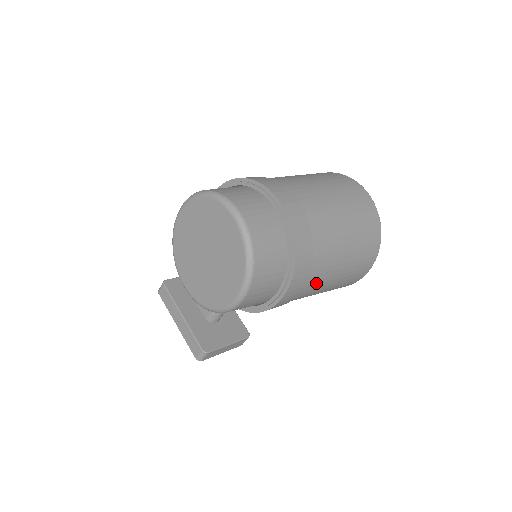
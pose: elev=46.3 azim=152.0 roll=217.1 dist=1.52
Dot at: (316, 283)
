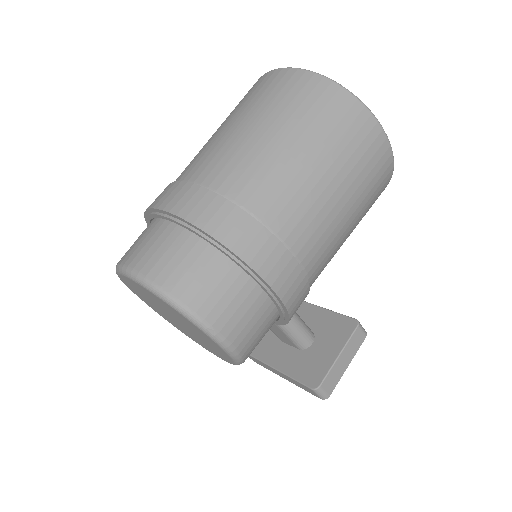
Dot at: (306, 225)
